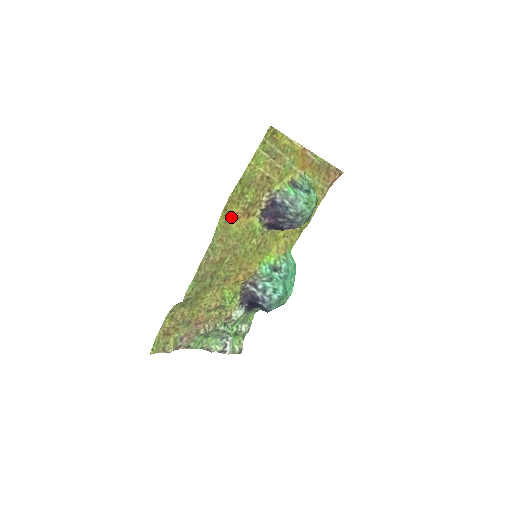
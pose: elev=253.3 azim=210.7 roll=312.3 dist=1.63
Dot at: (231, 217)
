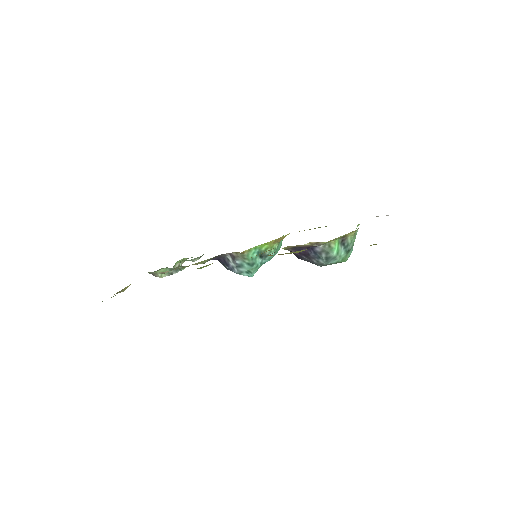
Dot at: occluded
